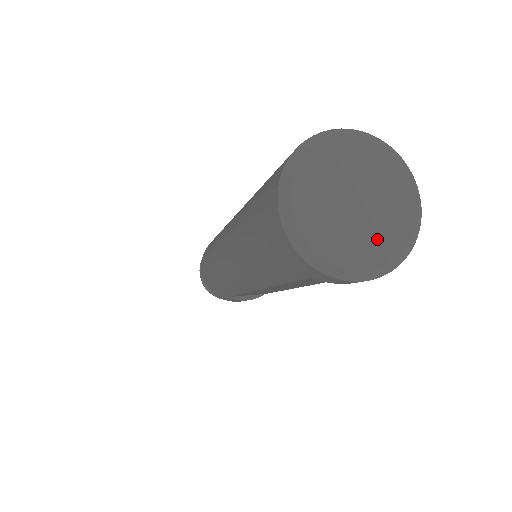
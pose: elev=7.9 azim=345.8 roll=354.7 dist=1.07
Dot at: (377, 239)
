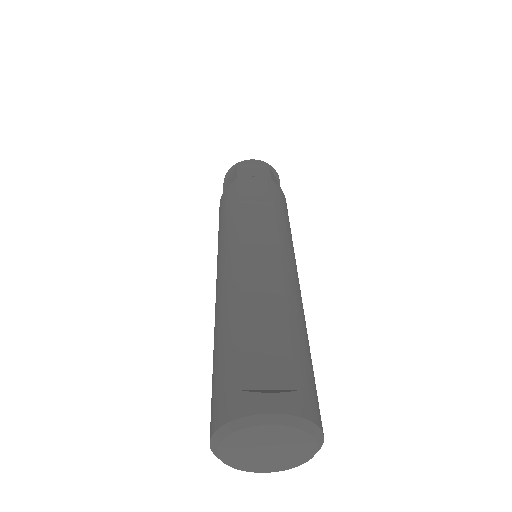
Dot at: (277, 463)
